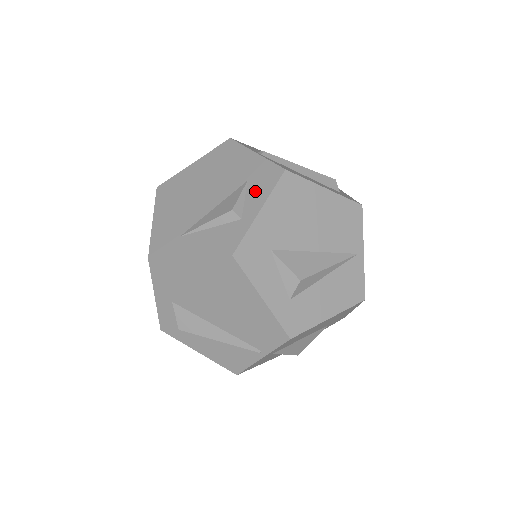
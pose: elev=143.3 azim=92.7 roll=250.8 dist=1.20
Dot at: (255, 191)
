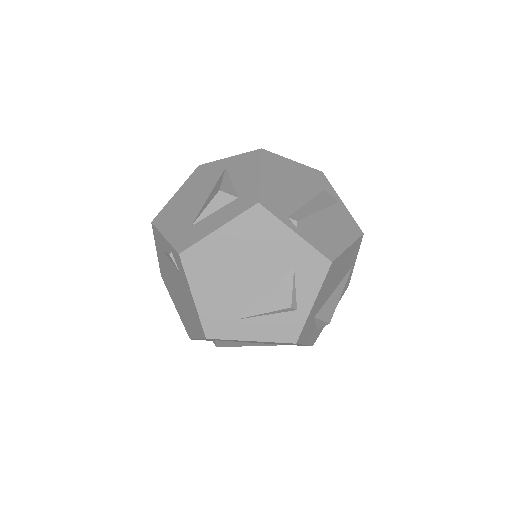
Dot at: (305, 282)
